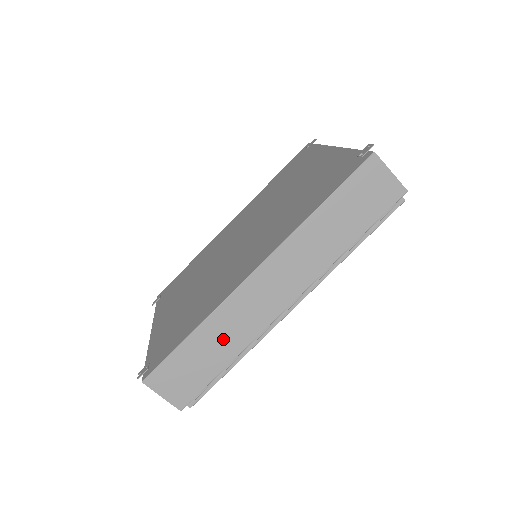
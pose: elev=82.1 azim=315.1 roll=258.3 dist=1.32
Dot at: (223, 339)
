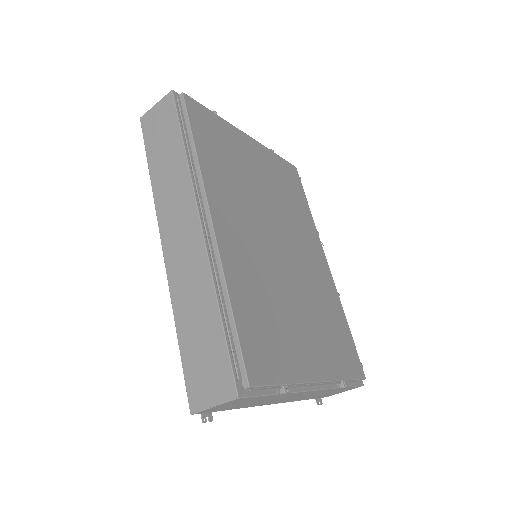
Dot at: (195, 303)
